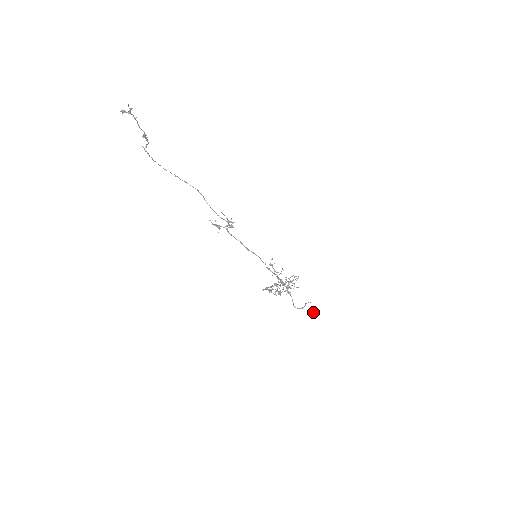
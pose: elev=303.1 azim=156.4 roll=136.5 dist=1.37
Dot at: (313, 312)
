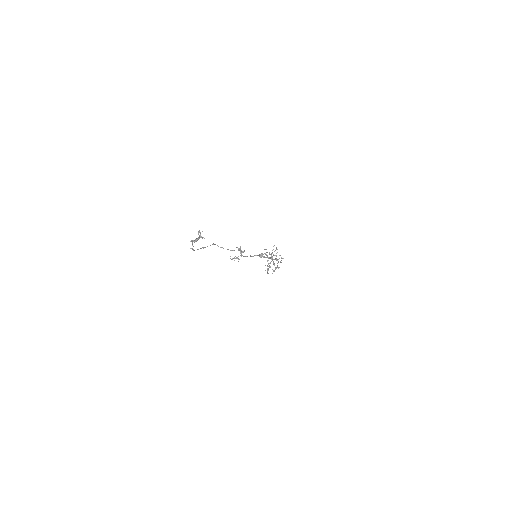
Dot at: (262, 256)
